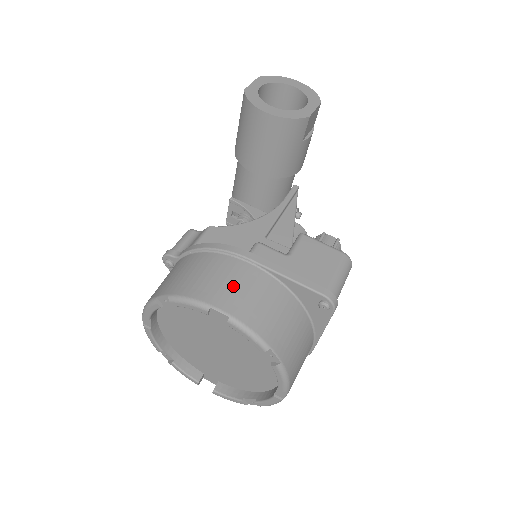
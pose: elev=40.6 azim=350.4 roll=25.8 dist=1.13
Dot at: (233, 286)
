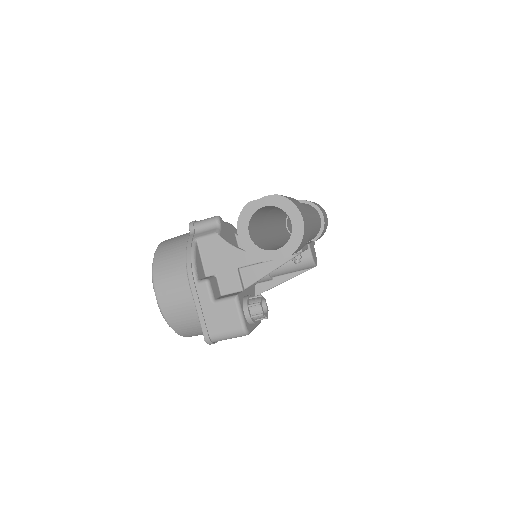
Dot at: (172, 292)
